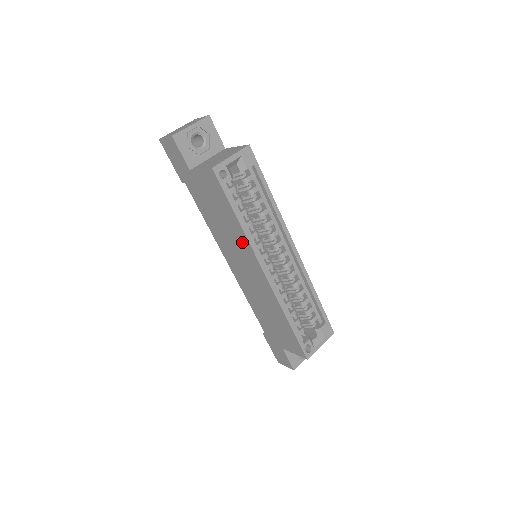
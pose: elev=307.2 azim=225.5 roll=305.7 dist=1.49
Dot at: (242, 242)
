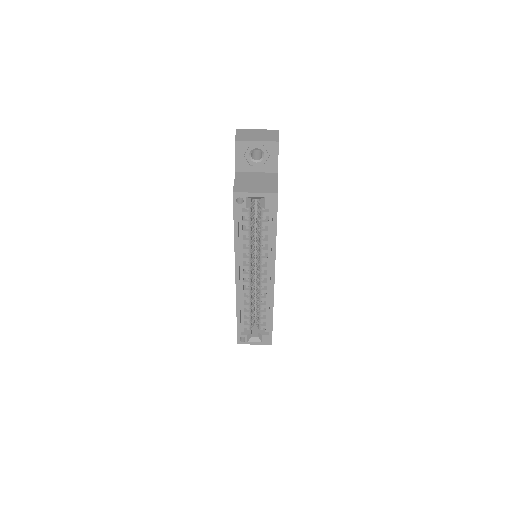
Dot at: occluded
